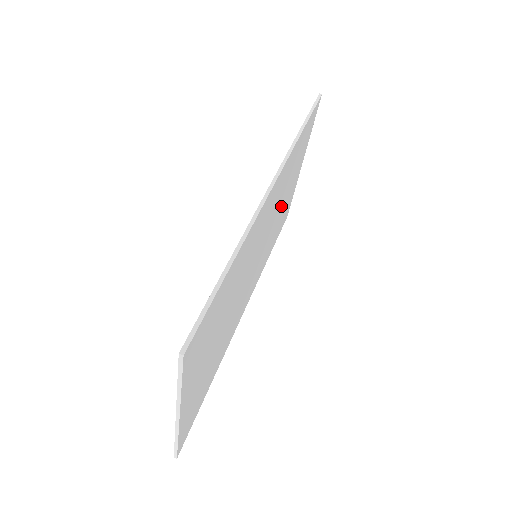
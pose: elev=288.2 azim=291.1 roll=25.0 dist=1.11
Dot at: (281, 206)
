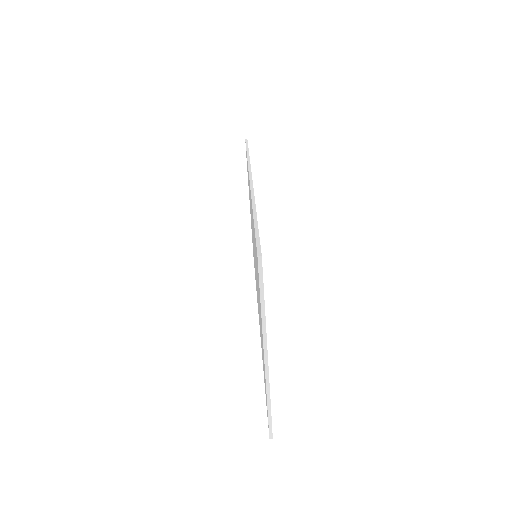
Dot at: occluded
